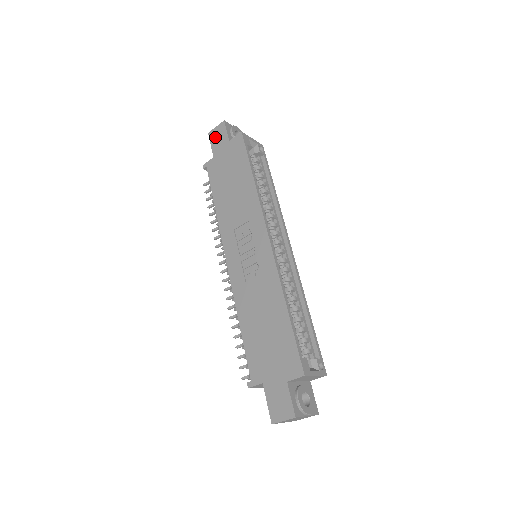
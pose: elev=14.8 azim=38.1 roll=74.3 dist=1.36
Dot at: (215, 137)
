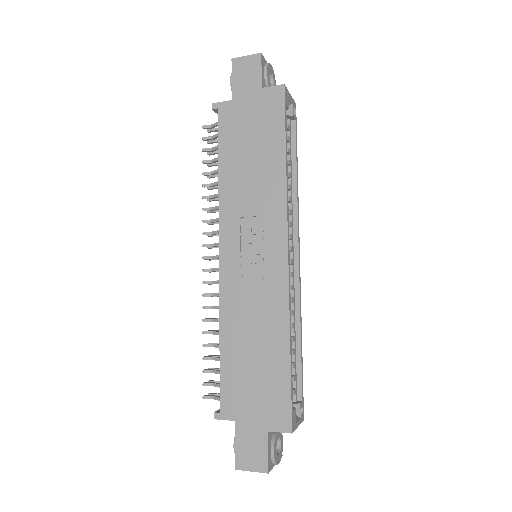
Dot at: (241, 71)
